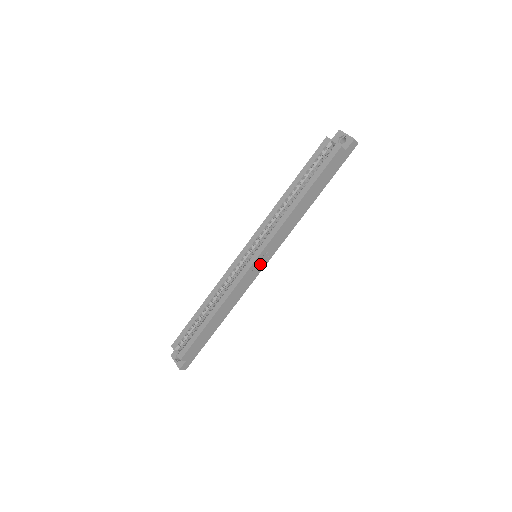
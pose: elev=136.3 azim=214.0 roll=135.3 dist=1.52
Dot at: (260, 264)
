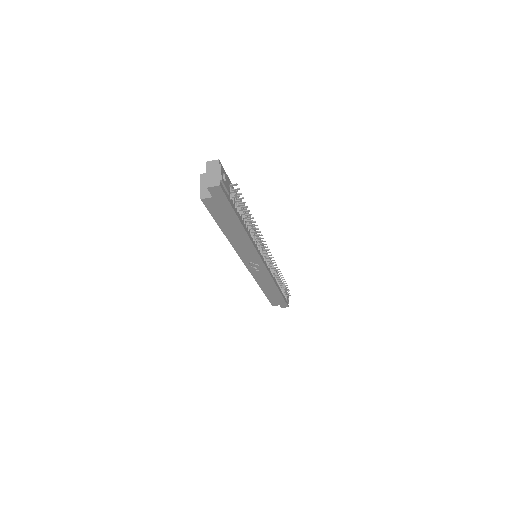
Dot at: (258, 266)
